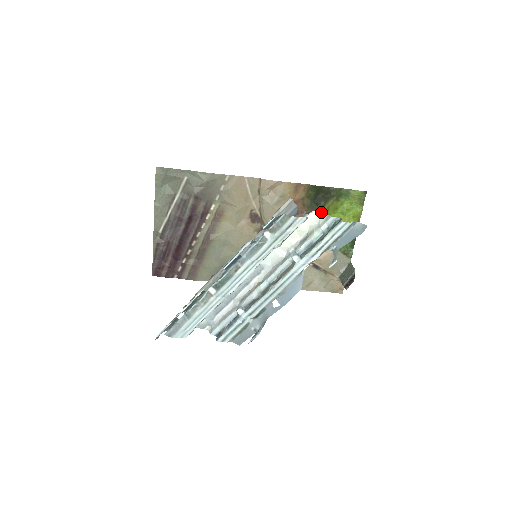
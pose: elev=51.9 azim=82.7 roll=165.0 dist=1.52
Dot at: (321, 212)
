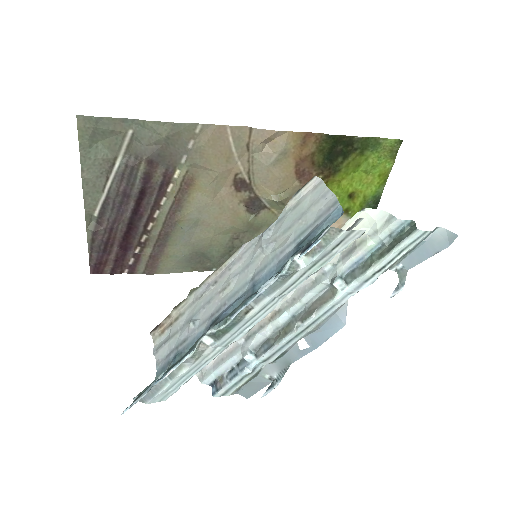
Dot at: (336, 172)
